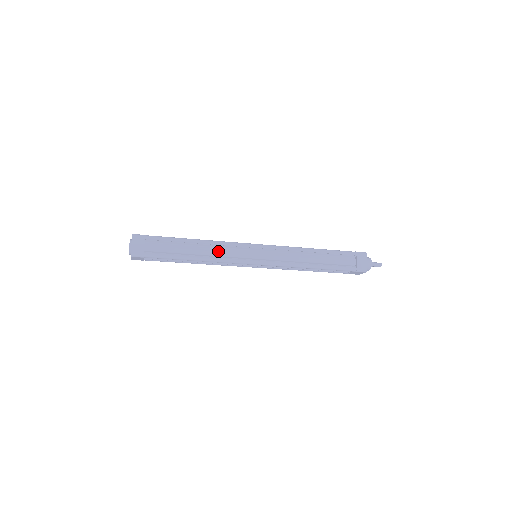
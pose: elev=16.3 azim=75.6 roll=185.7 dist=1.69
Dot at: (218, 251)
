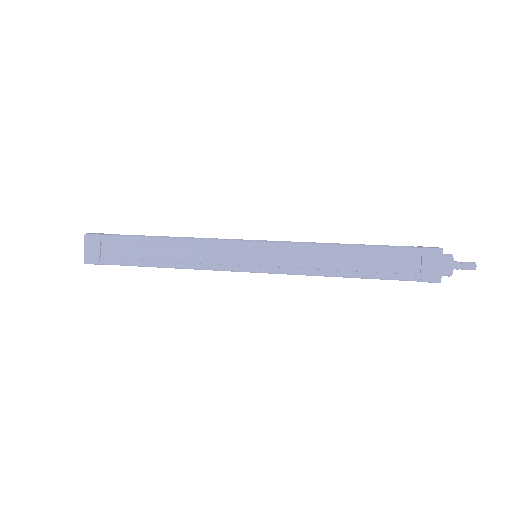
Dot at: (195, 253)
